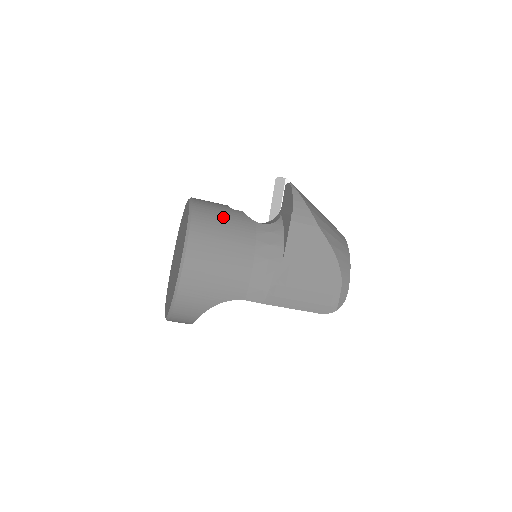
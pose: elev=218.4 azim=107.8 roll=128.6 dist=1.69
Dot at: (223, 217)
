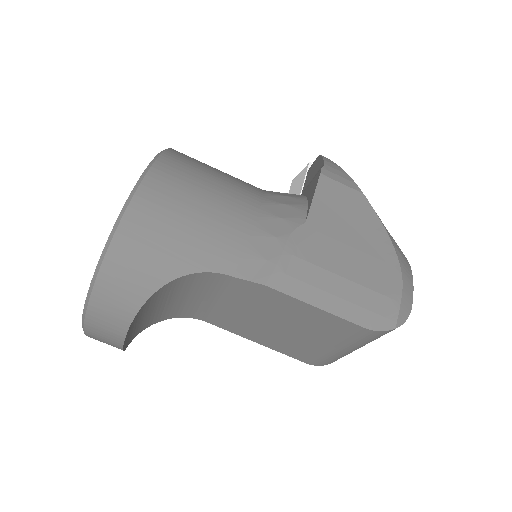
Dot at: (215, 168)
